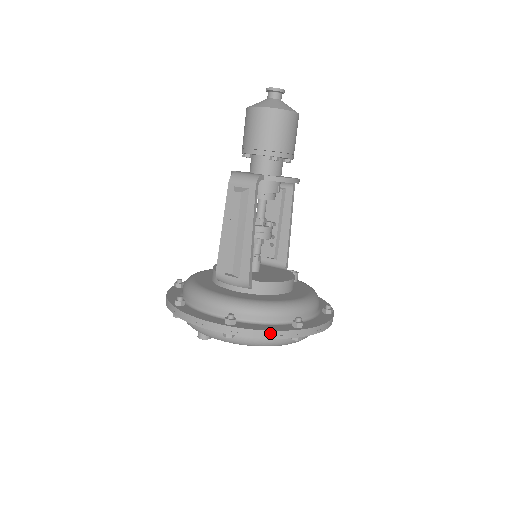
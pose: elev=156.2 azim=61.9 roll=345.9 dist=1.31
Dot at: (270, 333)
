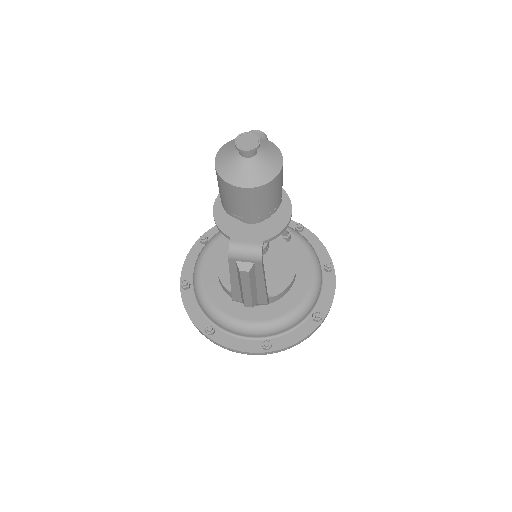
Dot at: (301, 341)
